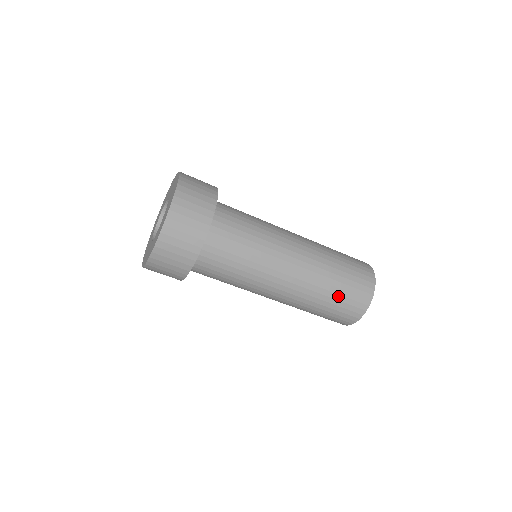
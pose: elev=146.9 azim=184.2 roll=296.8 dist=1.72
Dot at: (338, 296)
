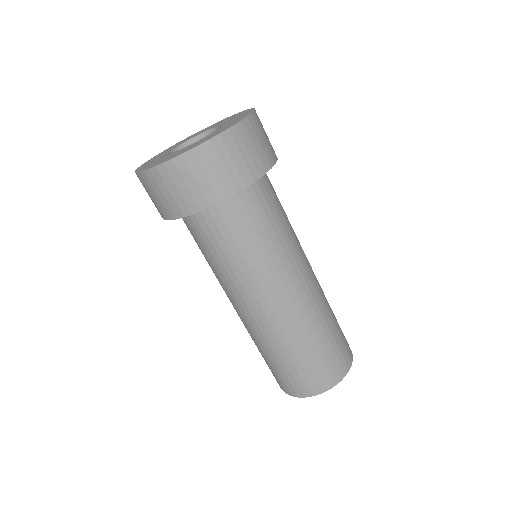
Dot at: (311, 357)
